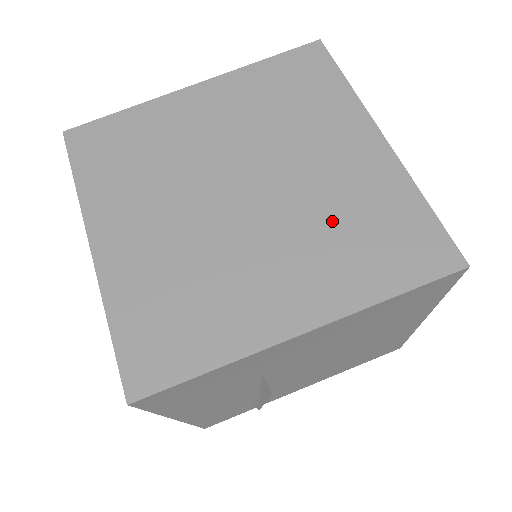
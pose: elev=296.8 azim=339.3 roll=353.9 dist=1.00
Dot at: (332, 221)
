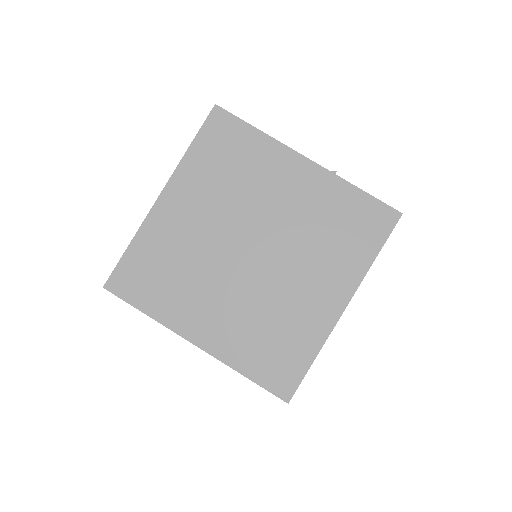
Dot at: (316, 235)
